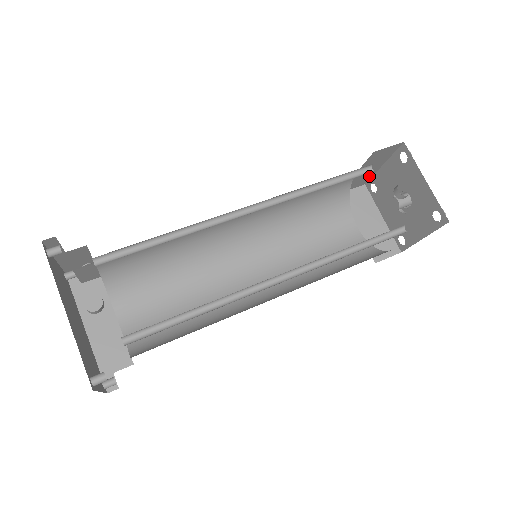
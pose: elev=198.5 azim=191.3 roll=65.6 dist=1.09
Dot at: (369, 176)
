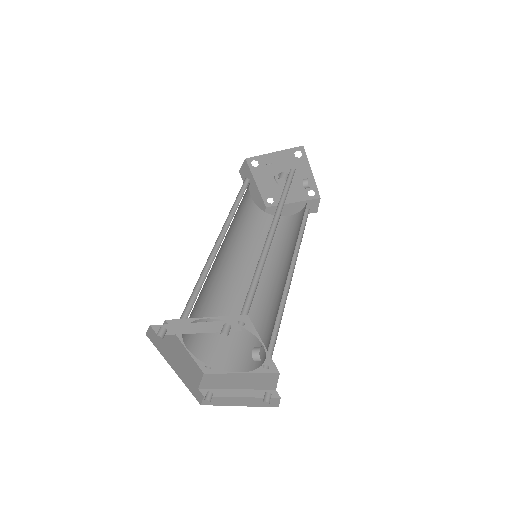
Dot at: (258, 157)
